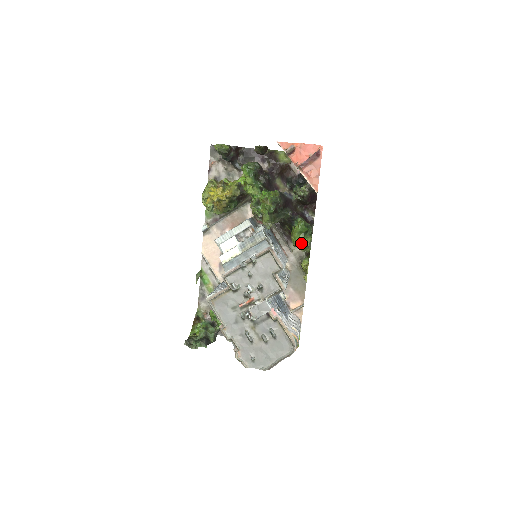
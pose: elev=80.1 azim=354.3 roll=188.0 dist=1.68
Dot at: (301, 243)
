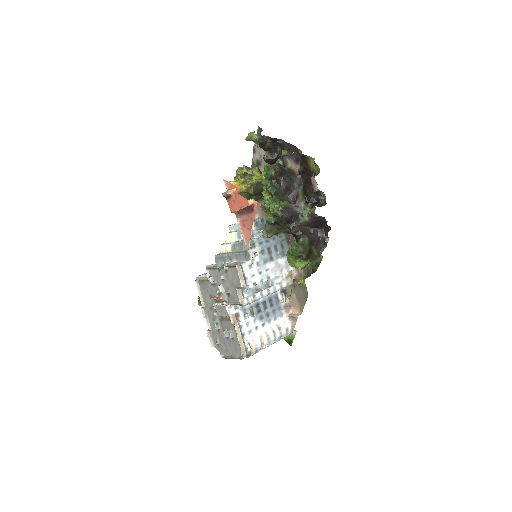
Dot at: (292, 265)
